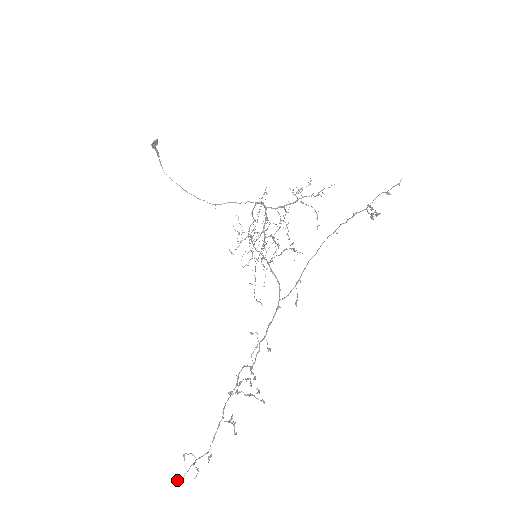
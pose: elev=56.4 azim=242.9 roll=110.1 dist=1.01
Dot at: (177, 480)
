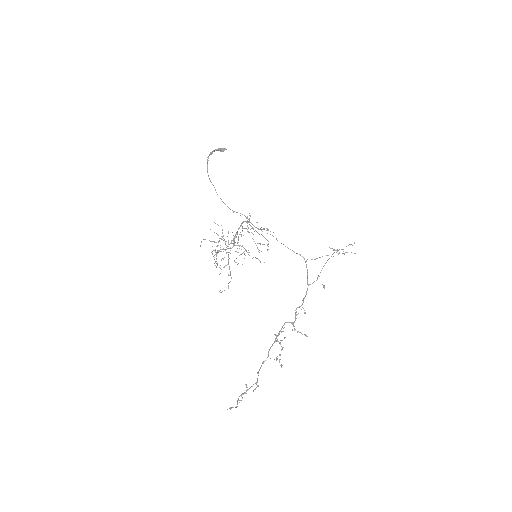
Dot at: occluded
